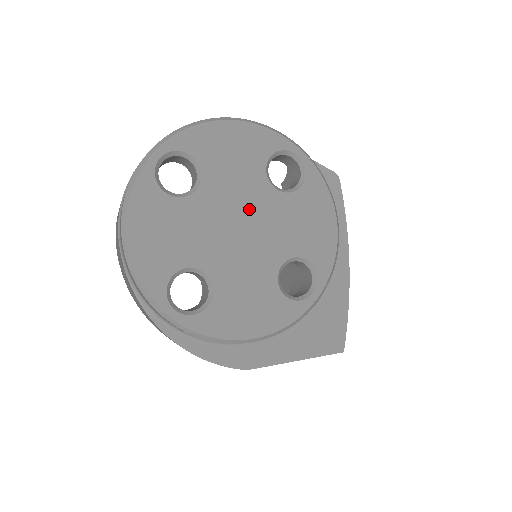
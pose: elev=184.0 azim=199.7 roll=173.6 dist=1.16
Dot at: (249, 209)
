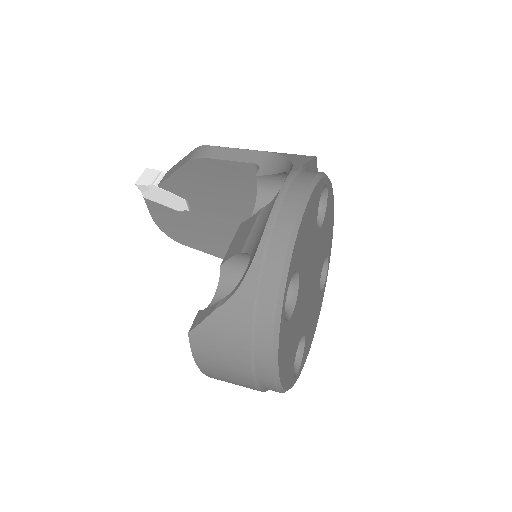
Dot at: (313, 264)
